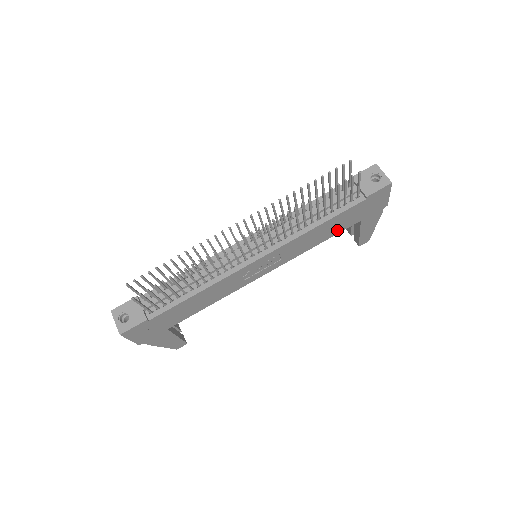
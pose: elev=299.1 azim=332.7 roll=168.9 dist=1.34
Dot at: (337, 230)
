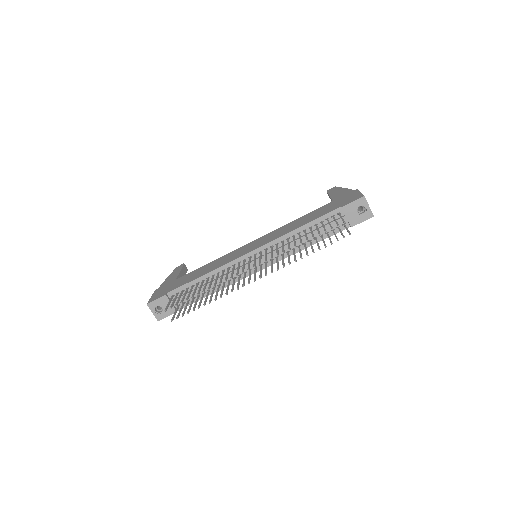
Dot at: occluded
